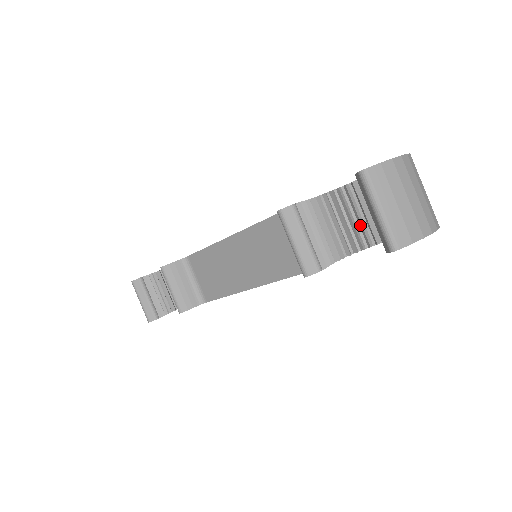
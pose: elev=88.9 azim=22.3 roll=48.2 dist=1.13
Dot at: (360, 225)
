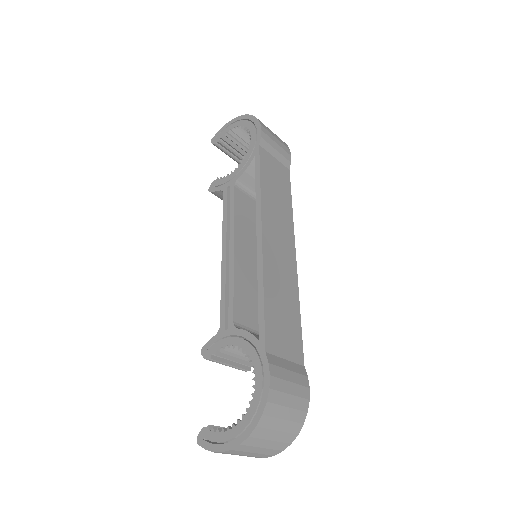
Dot at: occluded
